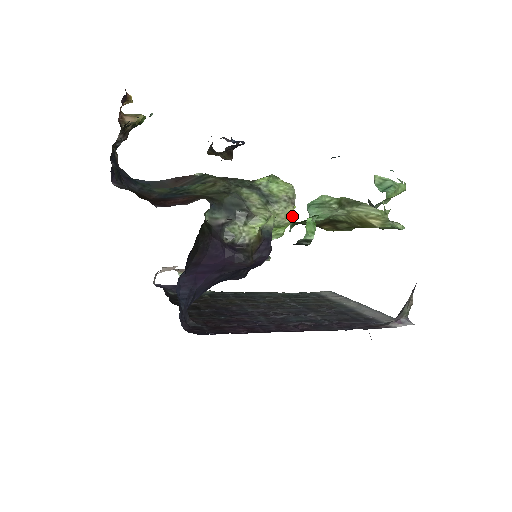
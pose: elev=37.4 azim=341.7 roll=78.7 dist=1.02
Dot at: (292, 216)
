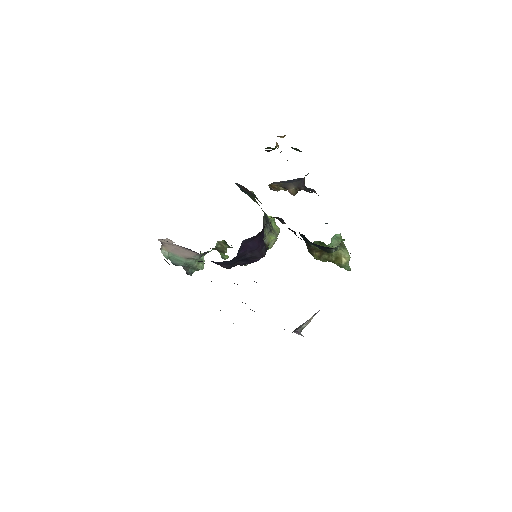
Dot at: occluded
